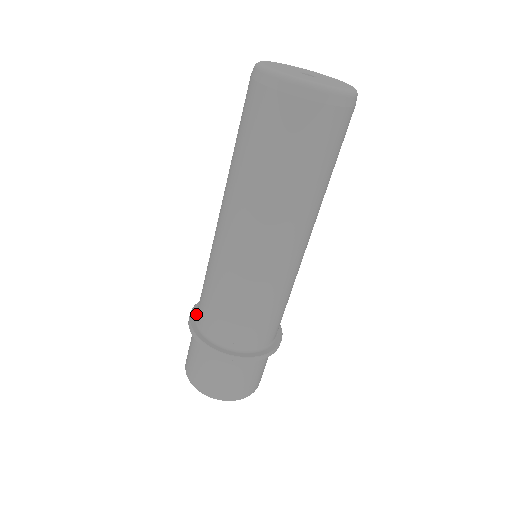
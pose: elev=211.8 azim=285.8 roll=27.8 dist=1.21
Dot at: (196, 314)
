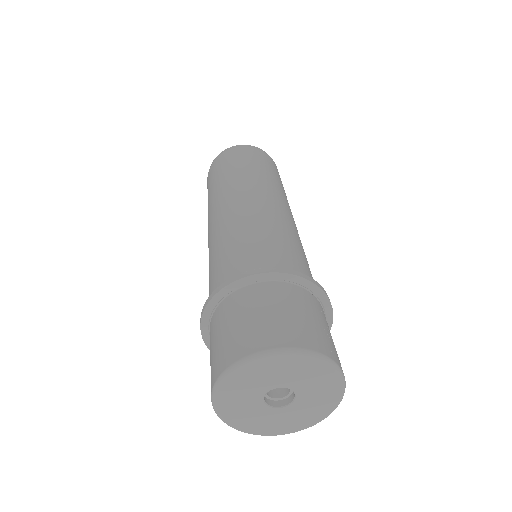
Dot at: occluded
